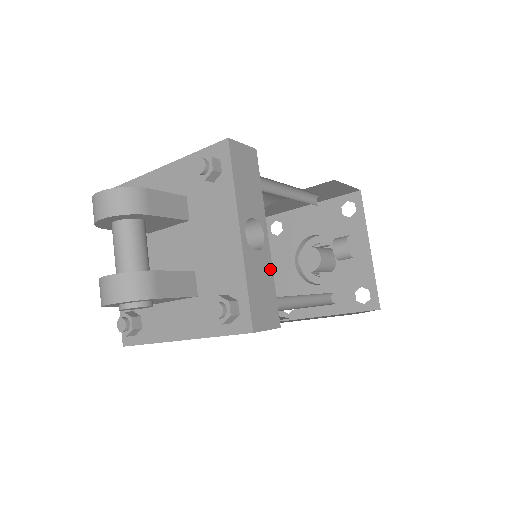
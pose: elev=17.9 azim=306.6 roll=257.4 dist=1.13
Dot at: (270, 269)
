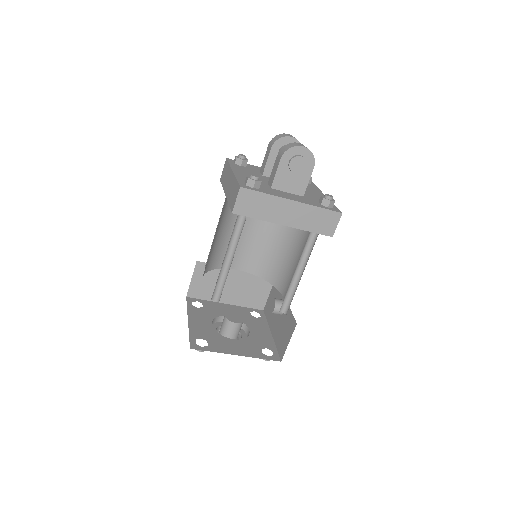
Dot at: occluded
